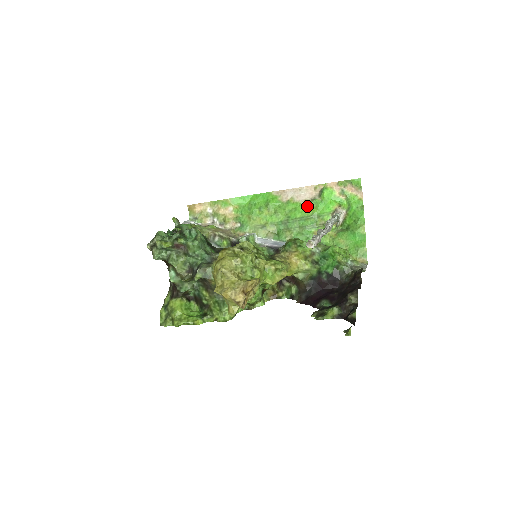
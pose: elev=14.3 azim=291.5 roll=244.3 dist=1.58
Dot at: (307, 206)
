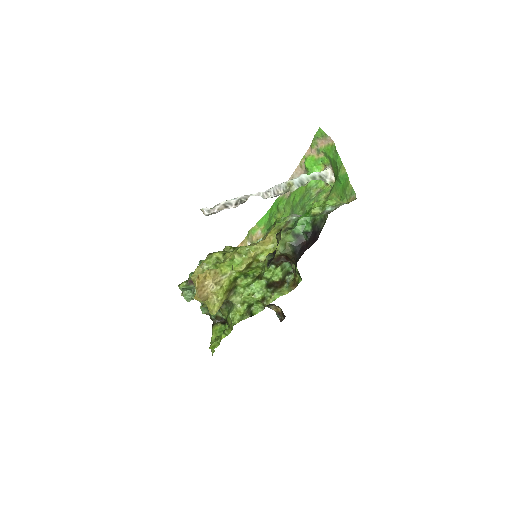
Dot at: (301, 186)
